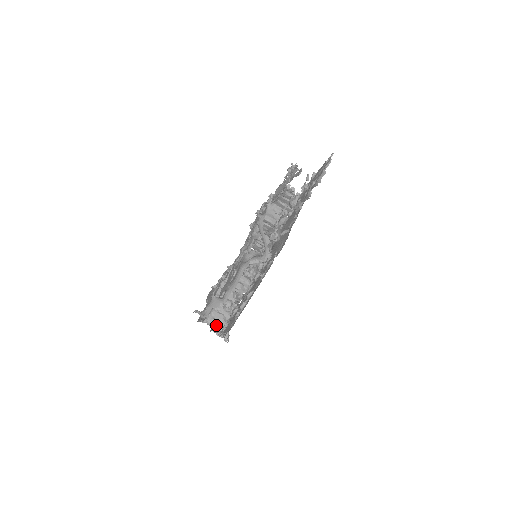
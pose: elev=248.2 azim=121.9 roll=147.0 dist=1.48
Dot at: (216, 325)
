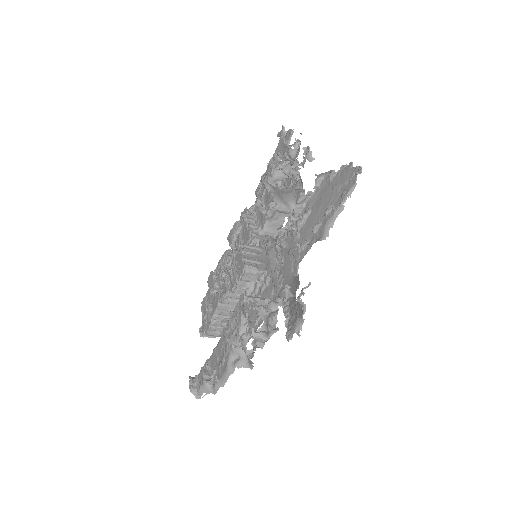
Dot at: occluded
